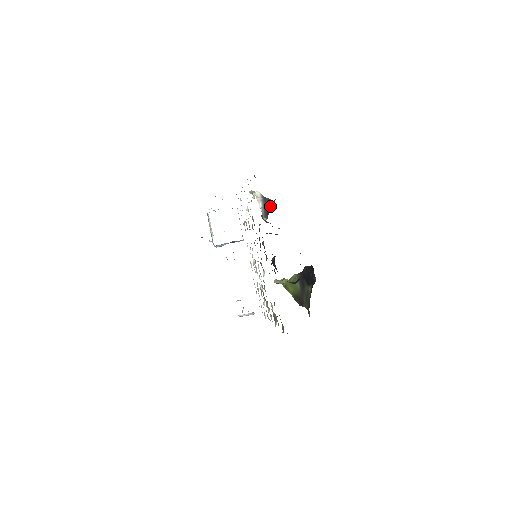
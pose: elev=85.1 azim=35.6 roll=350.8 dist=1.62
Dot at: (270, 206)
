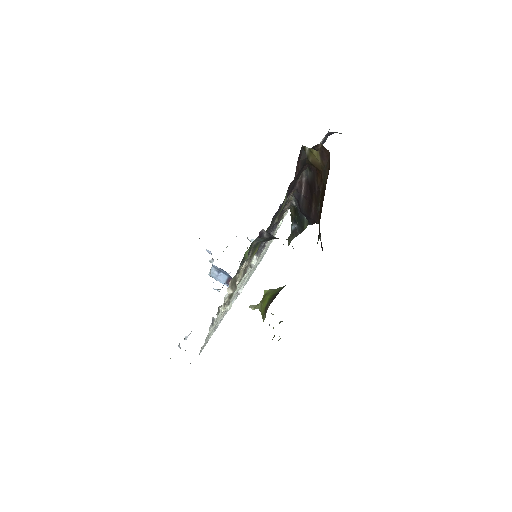
Dot at: occluded
